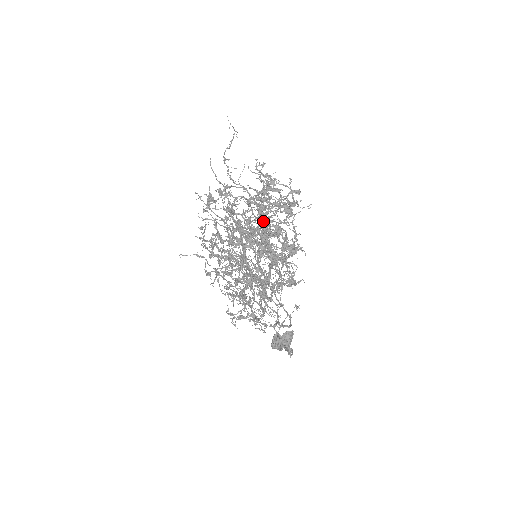
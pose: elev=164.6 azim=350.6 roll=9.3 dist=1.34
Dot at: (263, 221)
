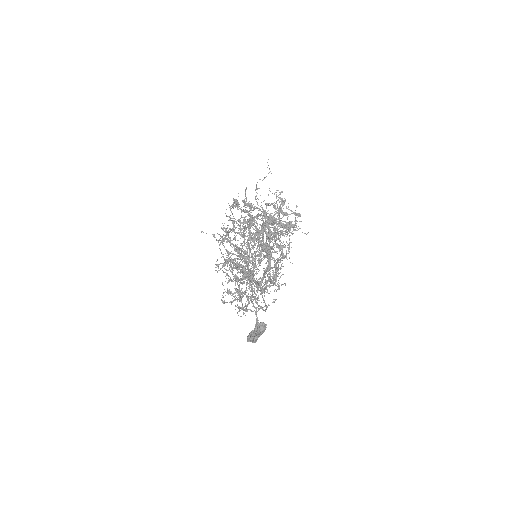
Dot at: occluded
